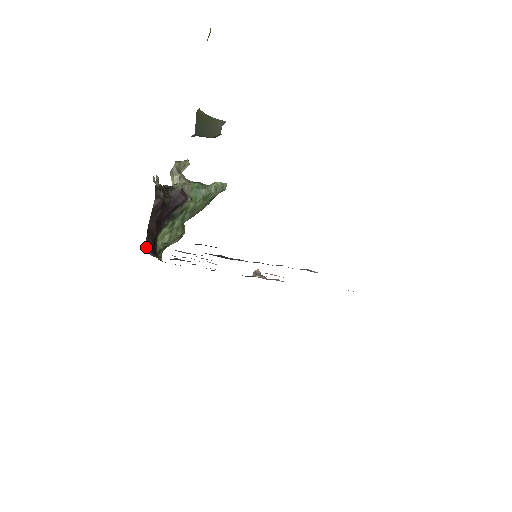
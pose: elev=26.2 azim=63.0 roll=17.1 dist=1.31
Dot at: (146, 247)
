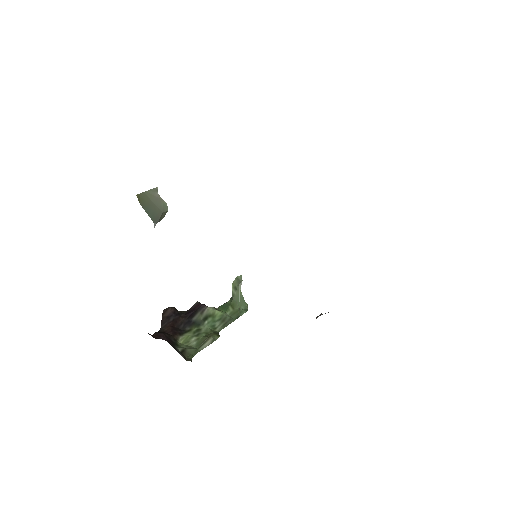
Dot at: (154, 337)
